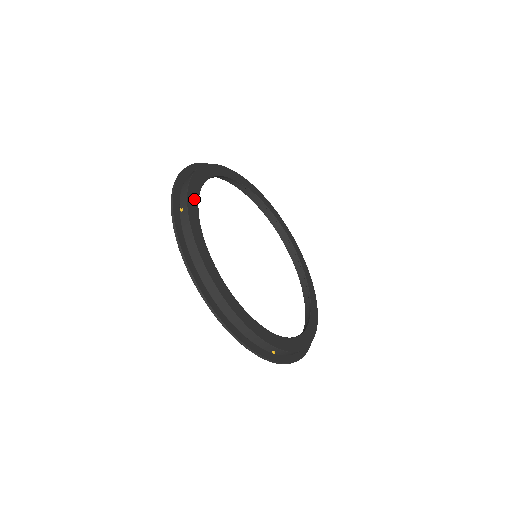
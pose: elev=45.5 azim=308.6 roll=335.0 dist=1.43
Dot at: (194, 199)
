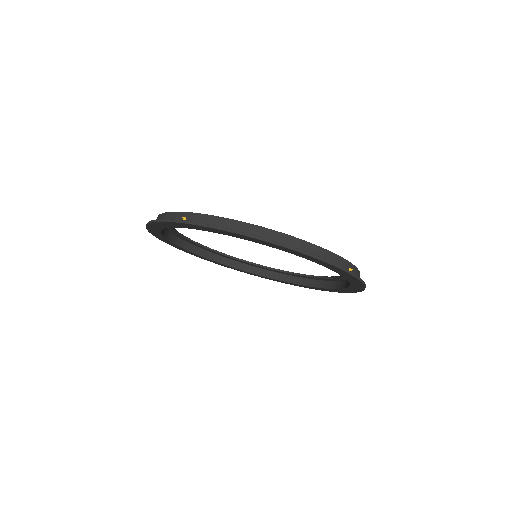
Dot at: occluded
